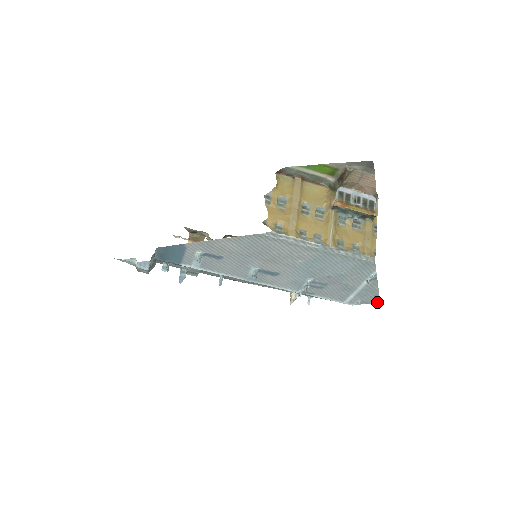
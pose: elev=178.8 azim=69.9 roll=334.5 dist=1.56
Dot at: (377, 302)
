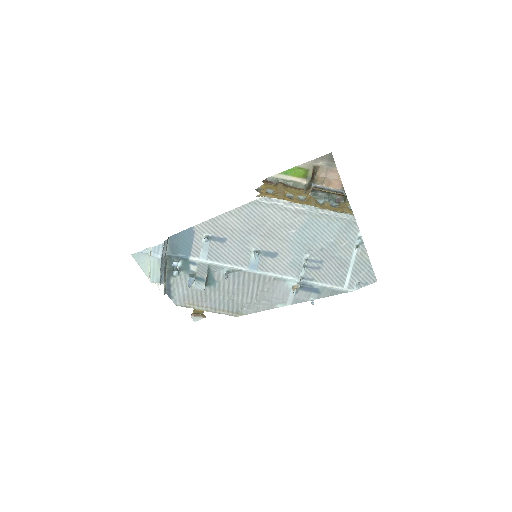
Dot at: (374, 281)
